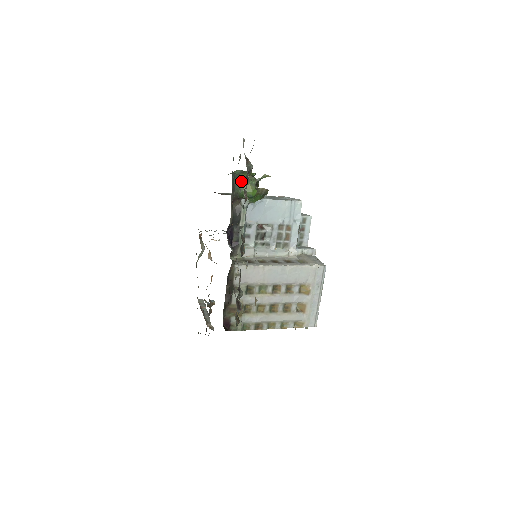
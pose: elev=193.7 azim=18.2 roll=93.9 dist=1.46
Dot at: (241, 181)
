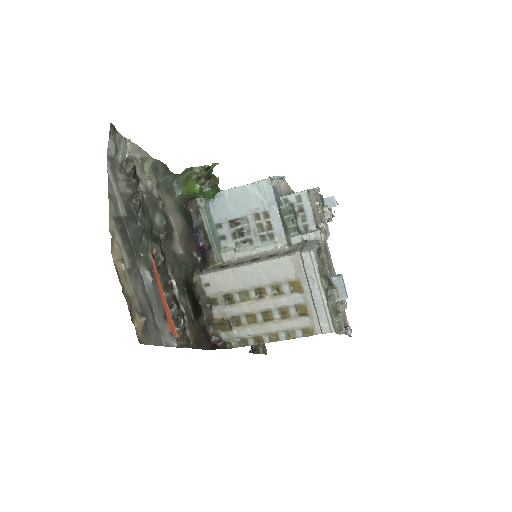
Dot at: (182, 181)
